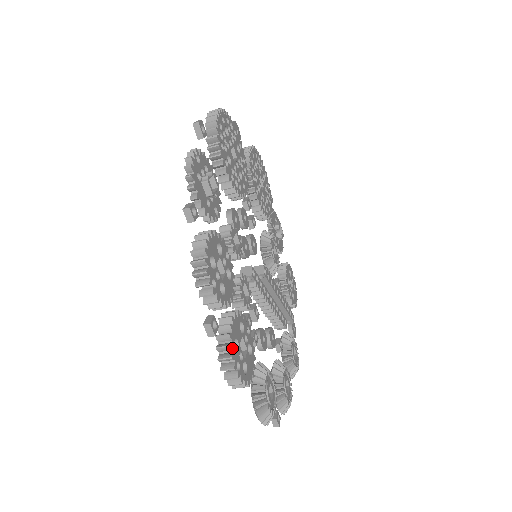
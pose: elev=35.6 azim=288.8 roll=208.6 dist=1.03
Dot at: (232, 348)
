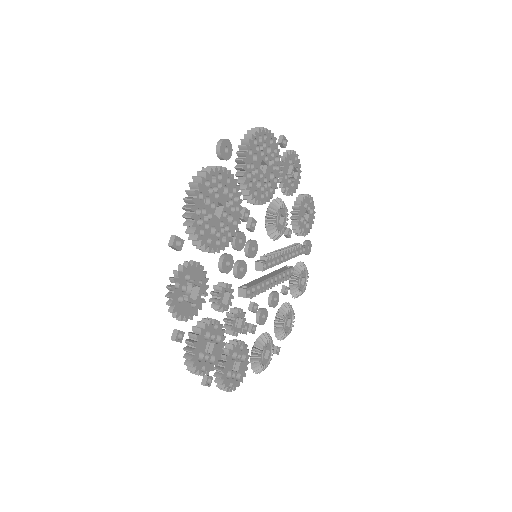
Dot at: (224, 383)
